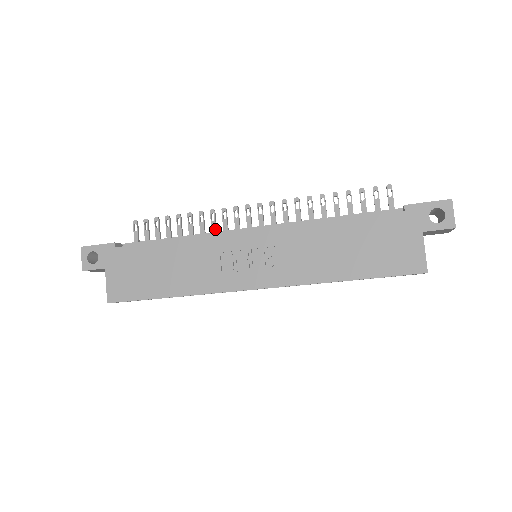
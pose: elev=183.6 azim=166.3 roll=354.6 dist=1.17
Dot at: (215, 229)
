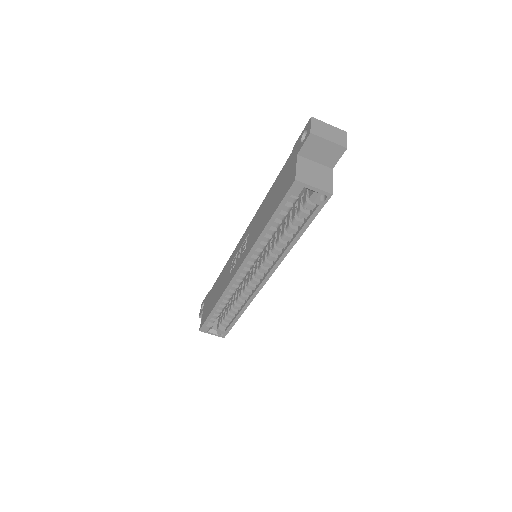
Dot at: occluded
